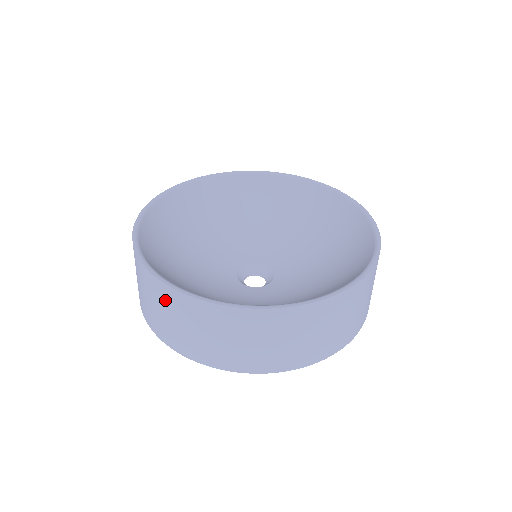
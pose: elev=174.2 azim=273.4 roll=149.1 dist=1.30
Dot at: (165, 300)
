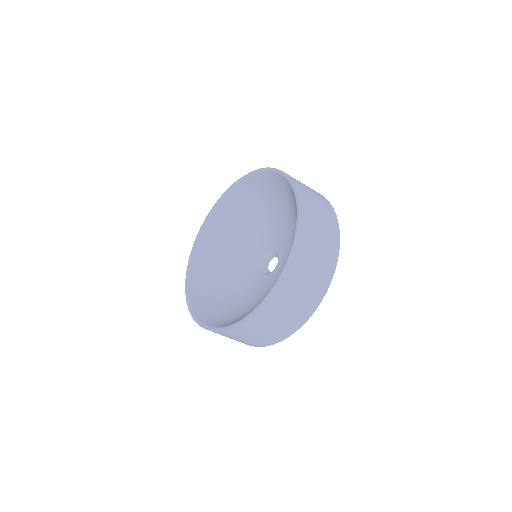
Dot at: occluded
